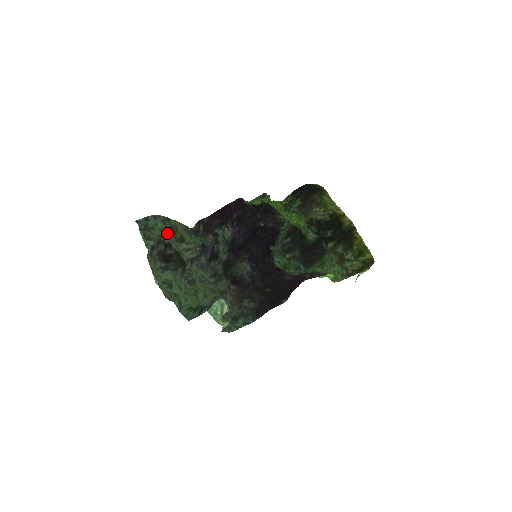
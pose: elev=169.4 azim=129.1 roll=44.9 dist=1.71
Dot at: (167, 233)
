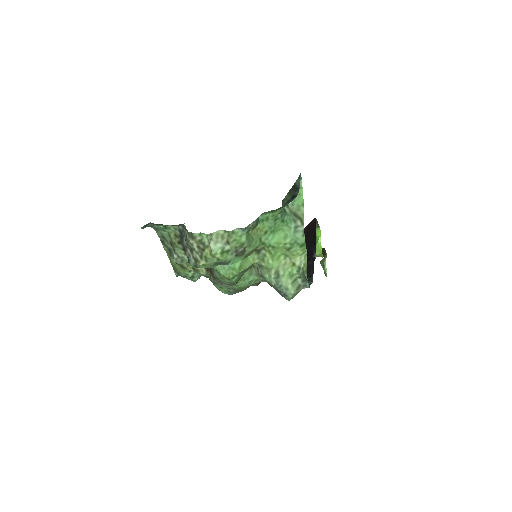
Dot at: (173, 247)
